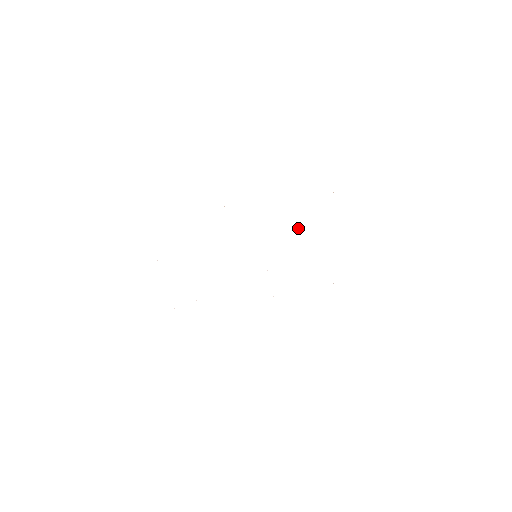
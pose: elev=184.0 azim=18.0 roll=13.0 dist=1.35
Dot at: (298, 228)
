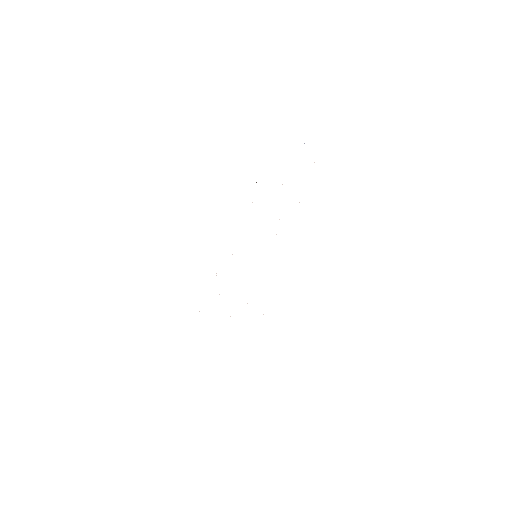
Dot at: occluded
